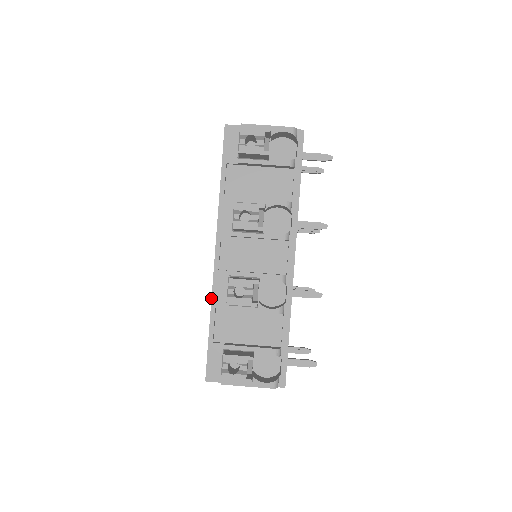
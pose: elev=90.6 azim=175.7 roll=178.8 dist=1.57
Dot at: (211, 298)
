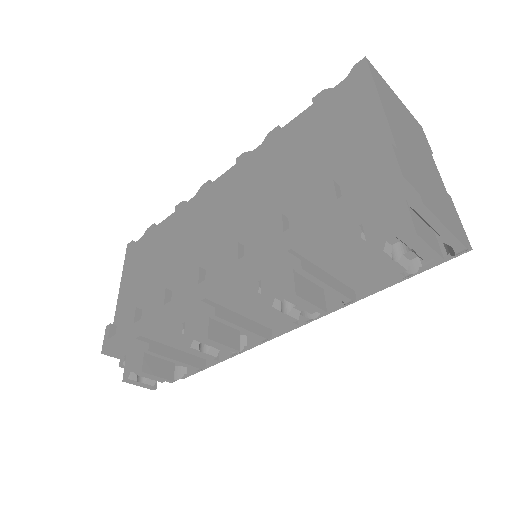
Dot at: (167, 314)
